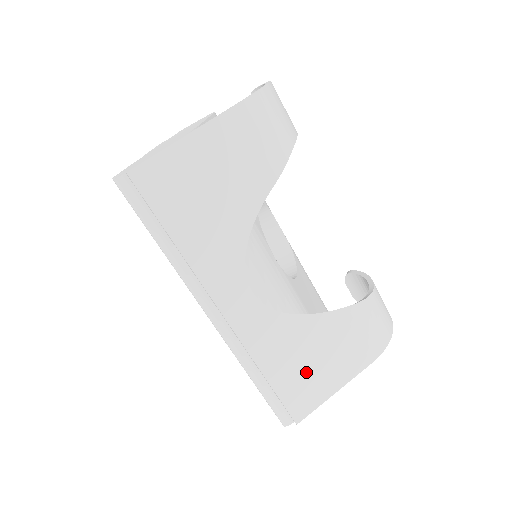
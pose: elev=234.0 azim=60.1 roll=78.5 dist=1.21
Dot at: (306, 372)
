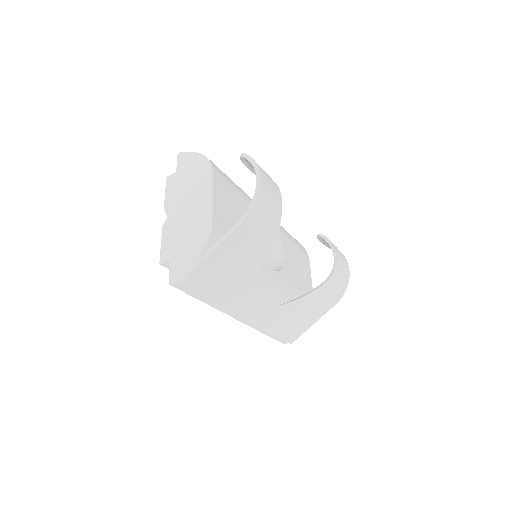
Dot at: (295, 323)
